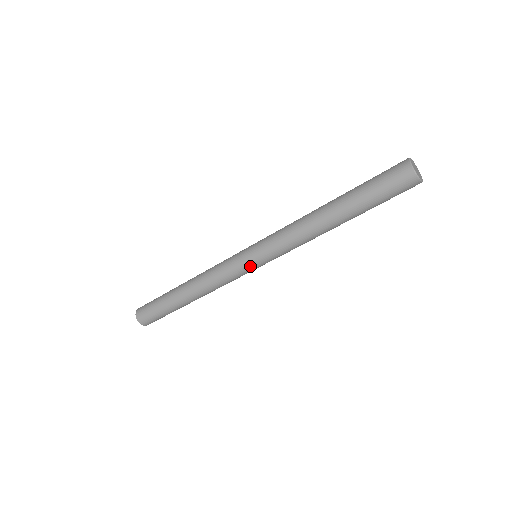
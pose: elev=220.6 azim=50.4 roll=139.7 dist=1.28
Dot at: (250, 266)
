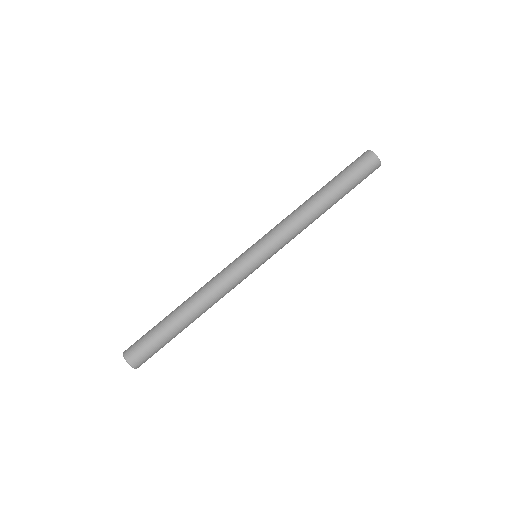
Dot at: (246, 252)
